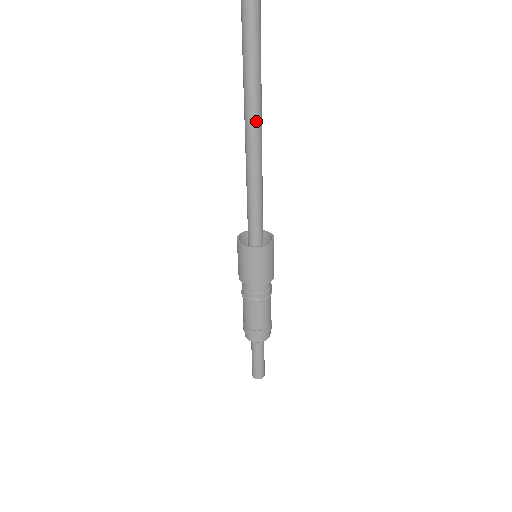
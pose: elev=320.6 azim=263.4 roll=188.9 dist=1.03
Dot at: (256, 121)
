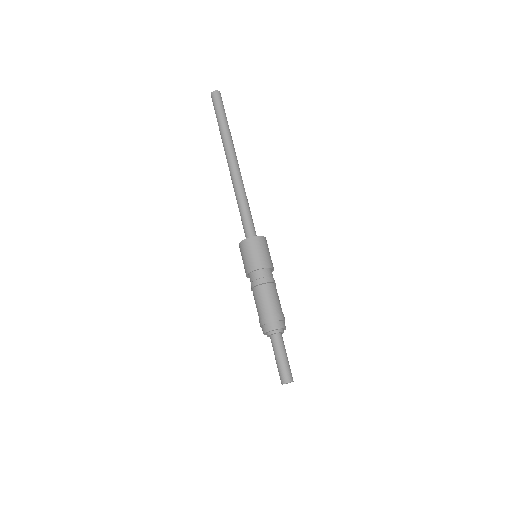
Dot at: occluded
